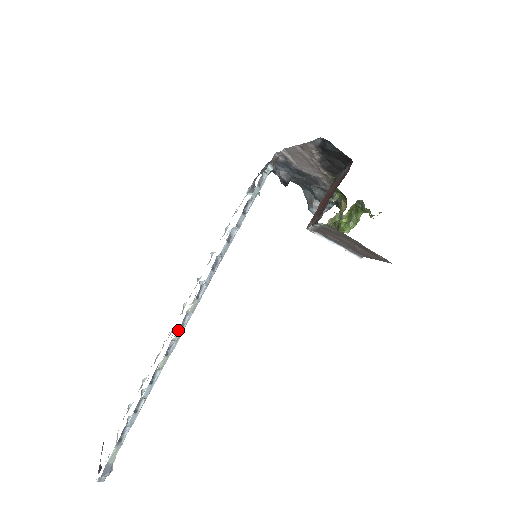
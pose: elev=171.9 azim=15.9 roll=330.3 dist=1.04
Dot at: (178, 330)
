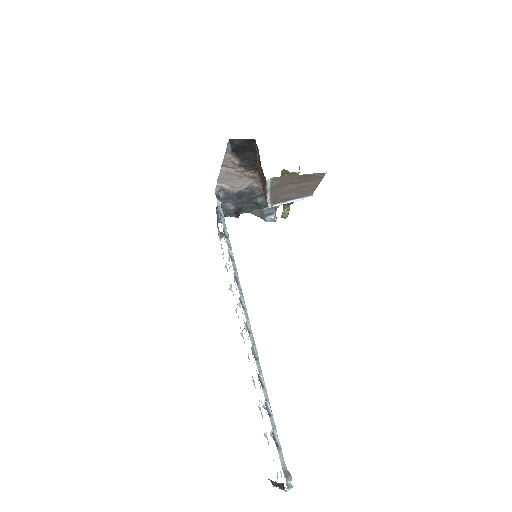
Dot at: occluded
